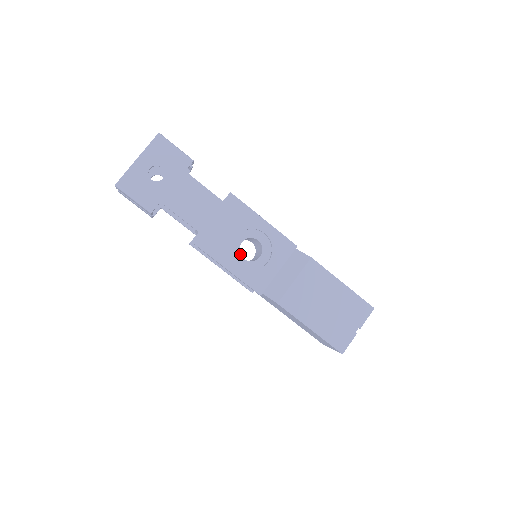
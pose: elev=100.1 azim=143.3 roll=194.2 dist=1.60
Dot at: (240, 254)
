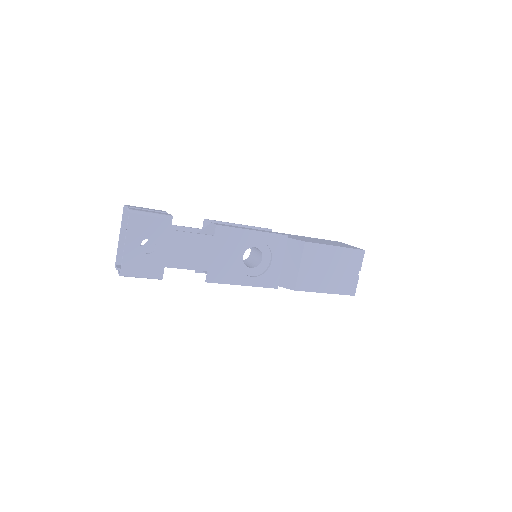
Dot at: (246, 266)
